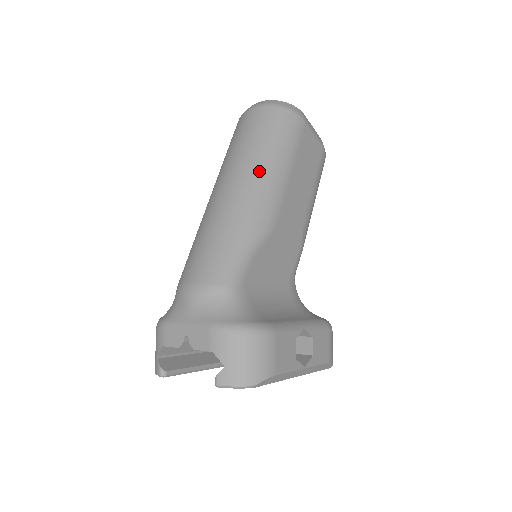
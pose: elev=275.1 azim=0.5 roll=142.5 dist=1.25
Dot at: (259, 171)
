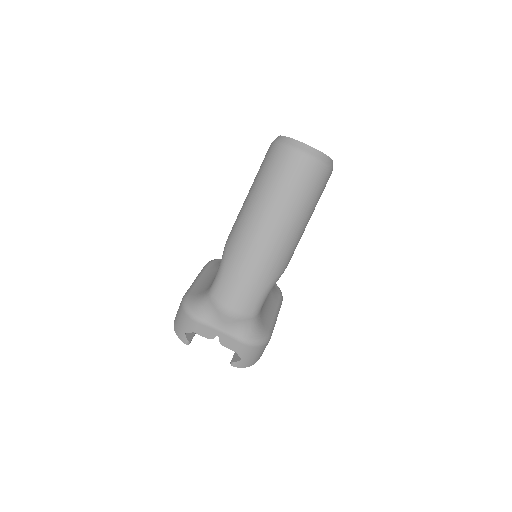
Dot at: (293, 228)
